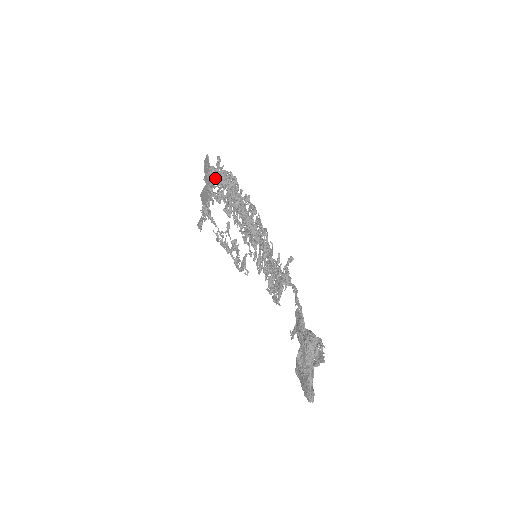
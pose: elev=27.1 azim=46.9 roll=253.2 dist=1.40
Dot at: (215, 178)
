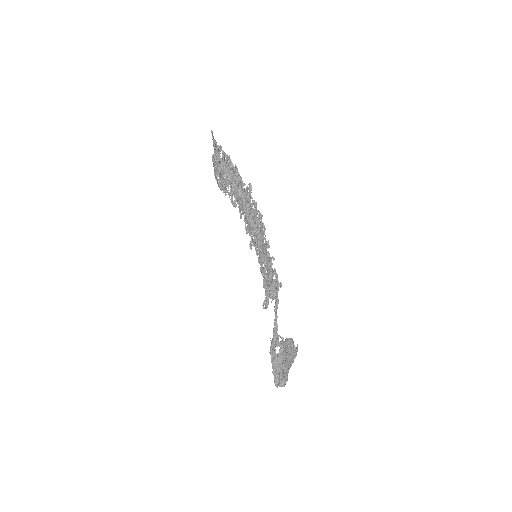
Dot at: (216, 173)
